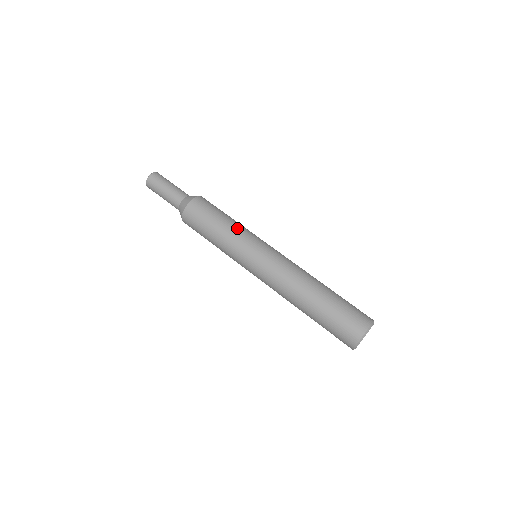
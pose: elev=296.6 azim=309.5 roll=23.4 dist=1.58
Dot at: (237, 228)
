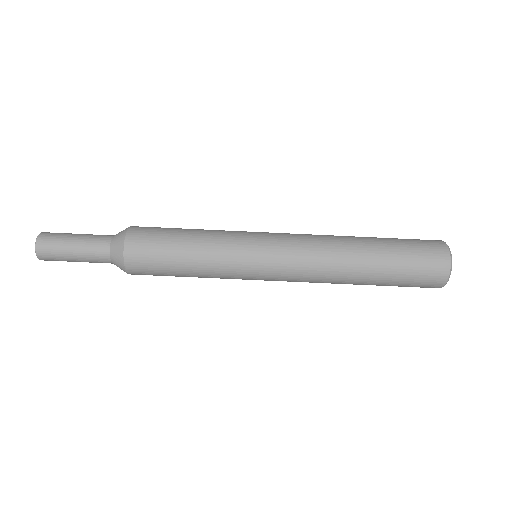
Dot at: (212, 240)
